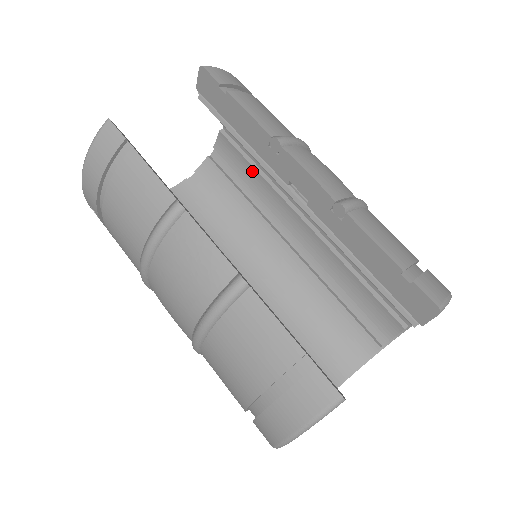
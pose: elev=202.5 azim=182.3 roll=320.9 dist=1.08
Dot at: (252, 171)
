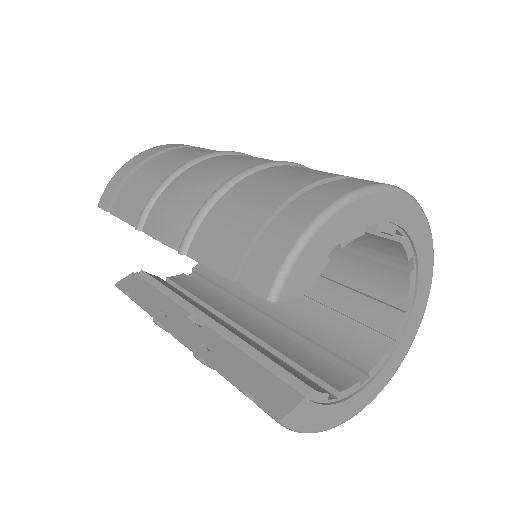
Dot at: occluded
